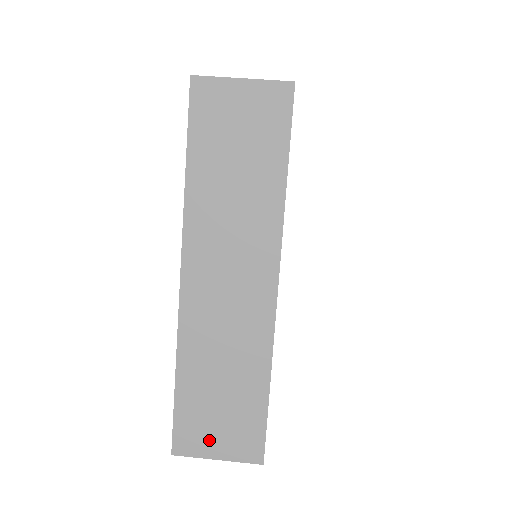
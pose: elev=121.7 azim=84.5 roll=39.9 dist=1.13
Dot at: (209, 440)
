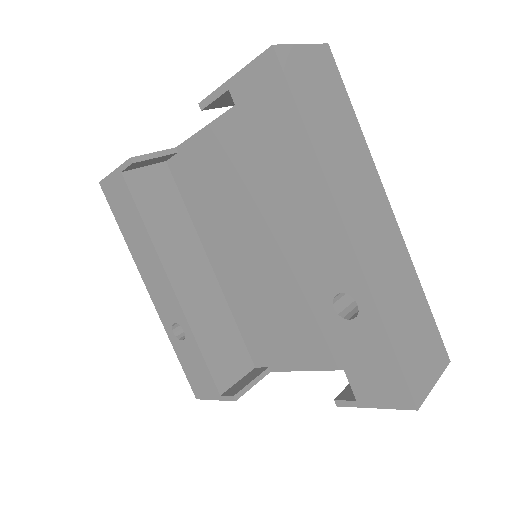
Dot at: (425, 371)
